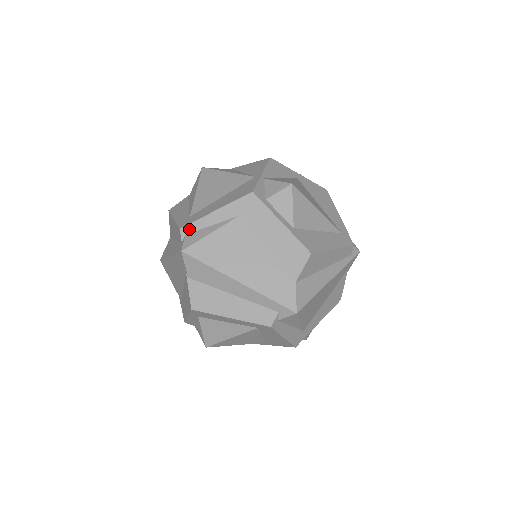
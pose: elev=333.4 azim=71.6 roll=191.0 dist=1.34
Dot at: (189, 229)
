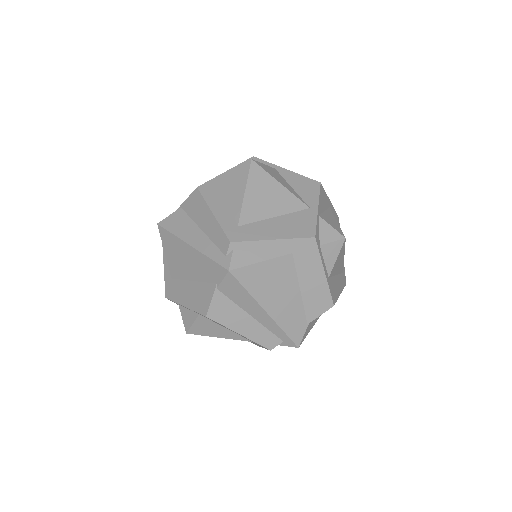
Dot at: (239, 246)
